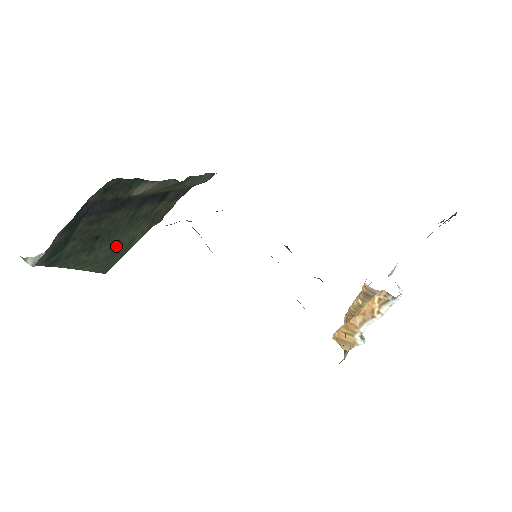
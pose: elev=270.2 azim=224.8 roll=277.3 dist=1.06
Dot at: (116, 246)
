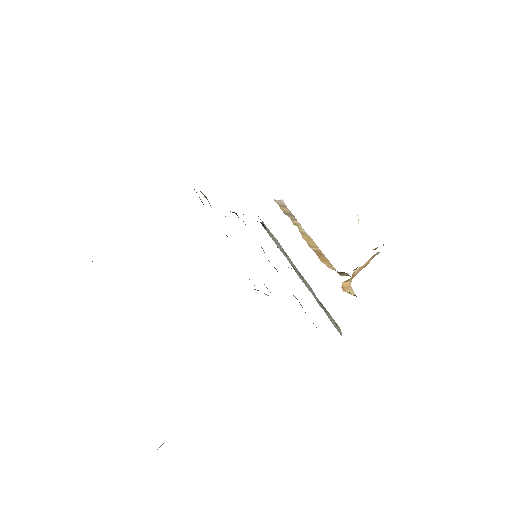
Dot at: occluded
